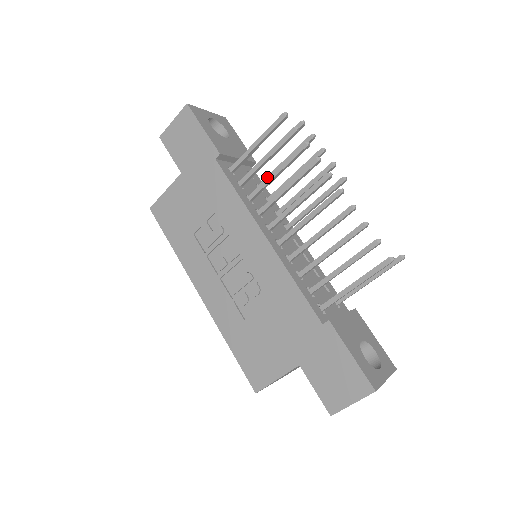
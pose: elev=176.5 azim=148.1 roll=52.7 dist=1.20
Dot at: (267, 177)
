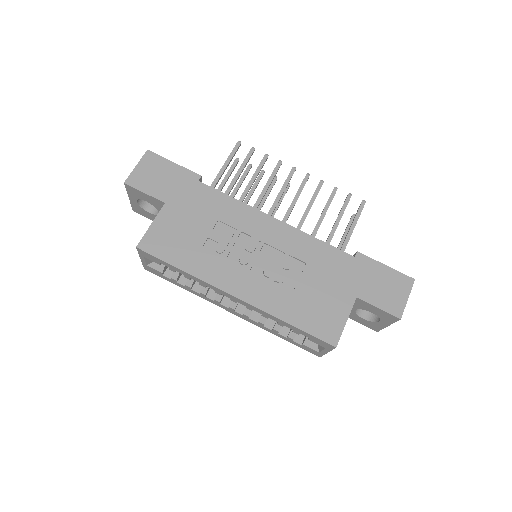
Dot at: occluded
